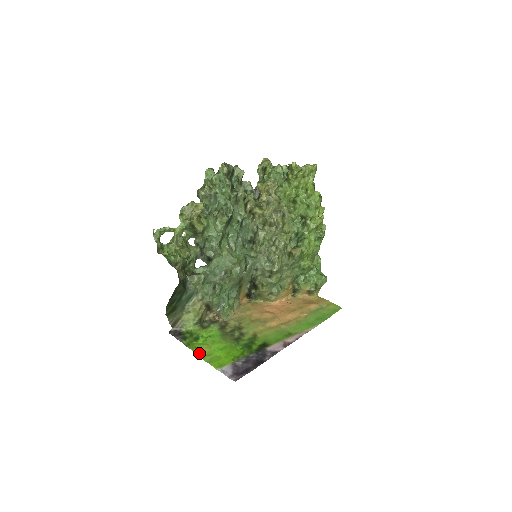
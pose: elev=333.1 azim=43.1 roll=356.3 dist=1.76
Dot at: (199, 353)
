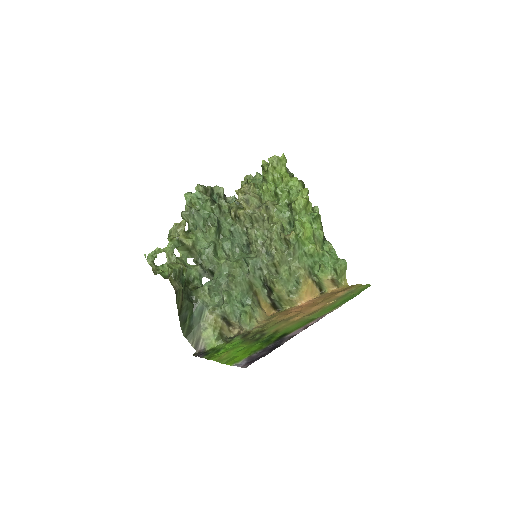
Dot at: (217, 360)
